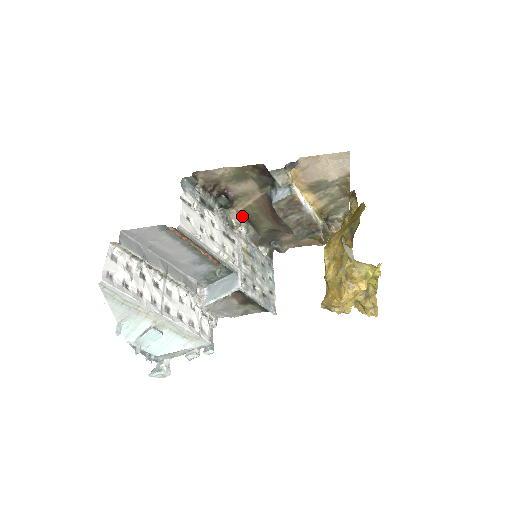
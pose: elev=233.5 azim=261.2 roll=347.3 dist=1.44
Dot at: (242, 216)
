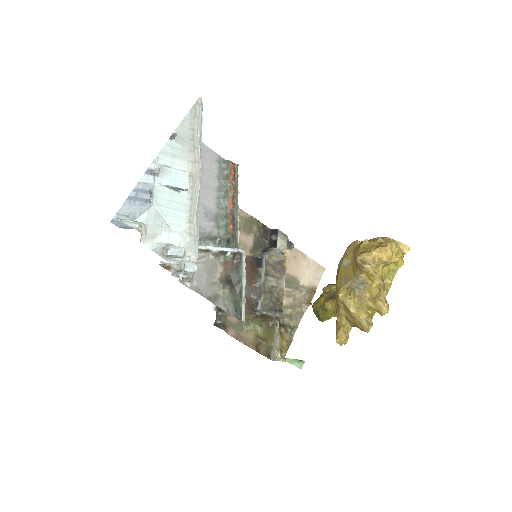
Dot at: occluded
